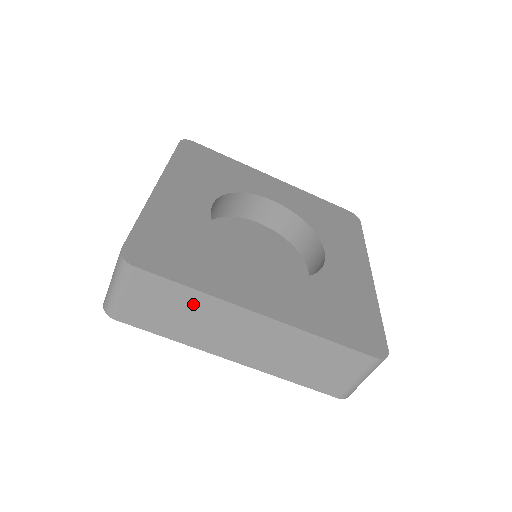
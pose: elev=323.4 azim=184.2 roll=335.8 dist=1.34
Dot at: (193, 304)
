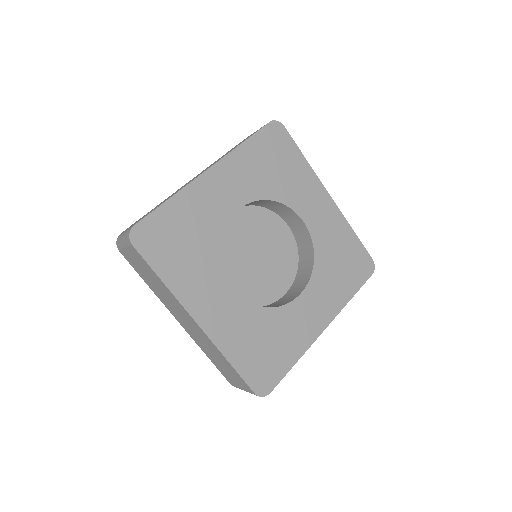
Dot at: (161, 285)
